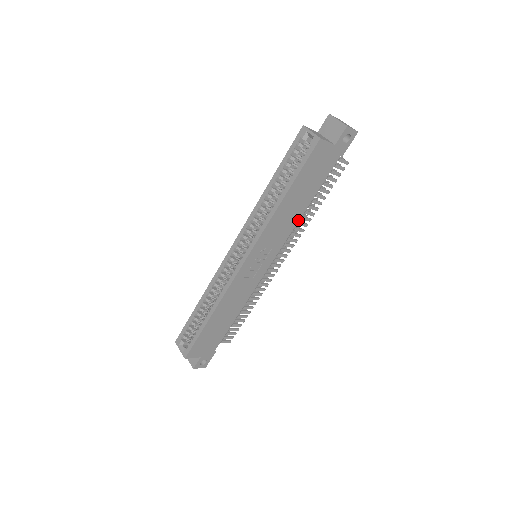
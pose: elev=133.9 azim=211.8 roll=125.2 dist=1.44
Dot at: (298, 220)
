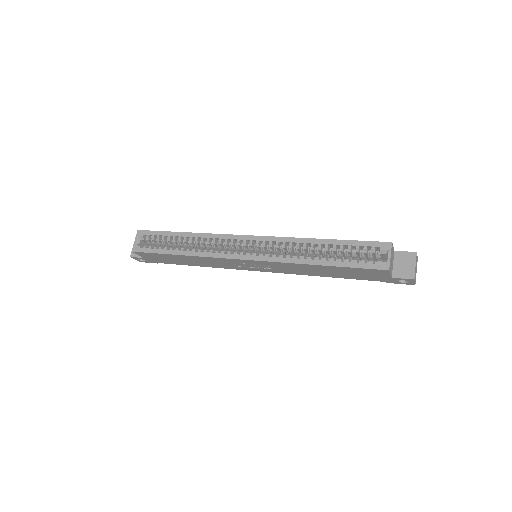
Dot at: (309, 275)
